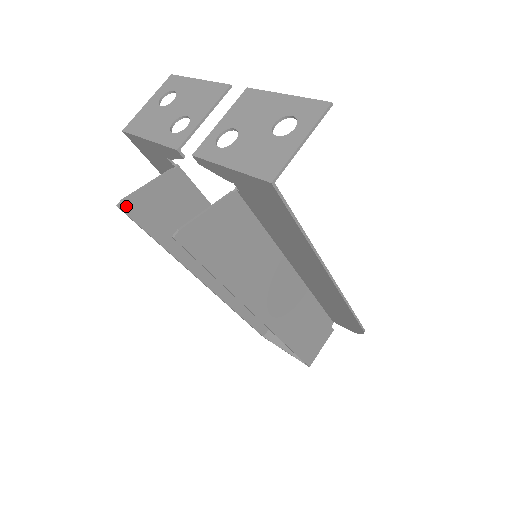
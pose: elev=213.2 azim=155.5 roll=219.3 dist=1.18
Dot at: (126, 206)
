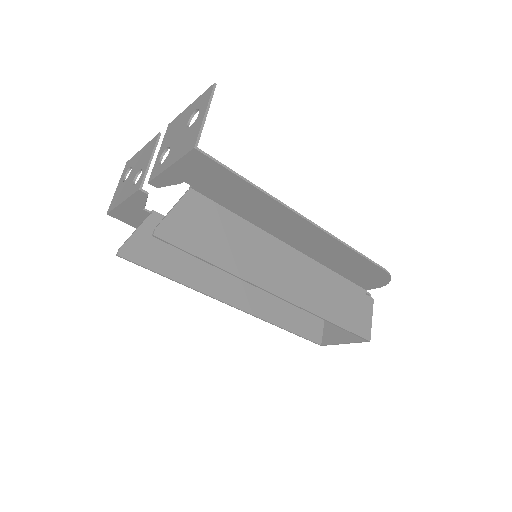
Dot at: (124, 253)
